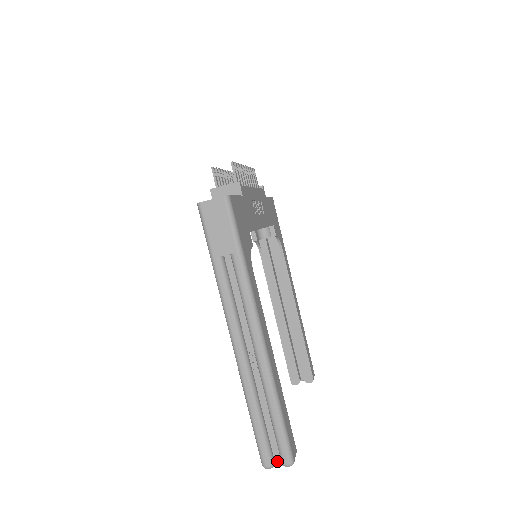
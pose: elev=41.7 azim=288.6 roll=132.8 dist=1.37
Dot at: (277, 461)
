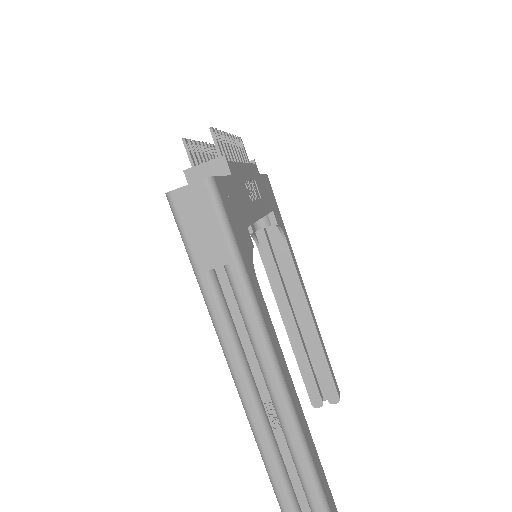
Dot at: out of frame
